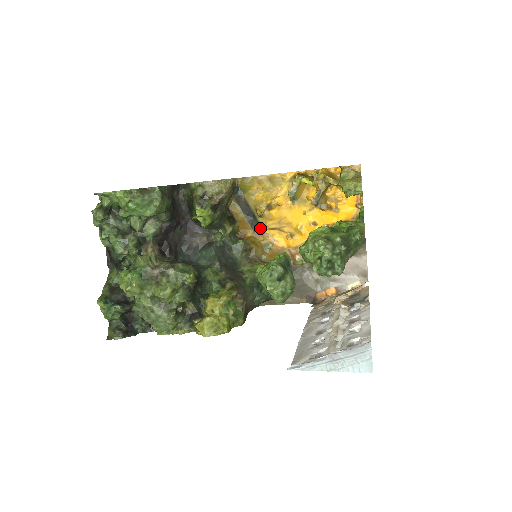
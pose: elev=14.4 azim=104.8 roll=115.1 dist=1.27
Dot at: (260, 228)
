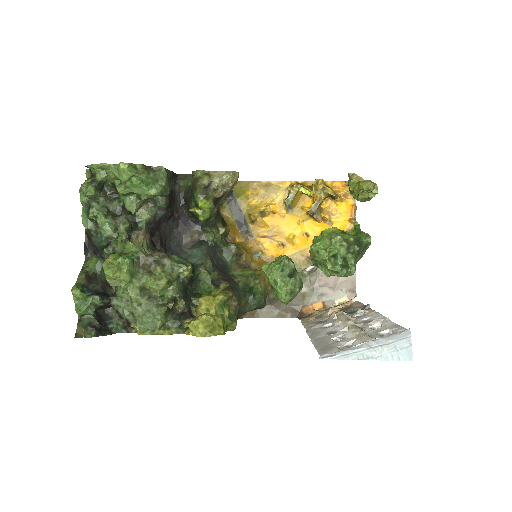
Dot at: (250, 235)
